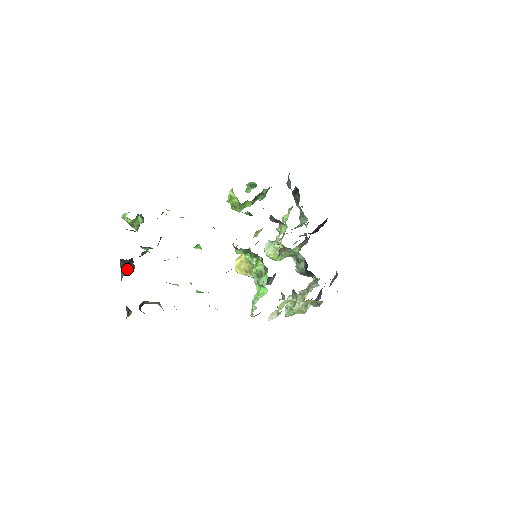
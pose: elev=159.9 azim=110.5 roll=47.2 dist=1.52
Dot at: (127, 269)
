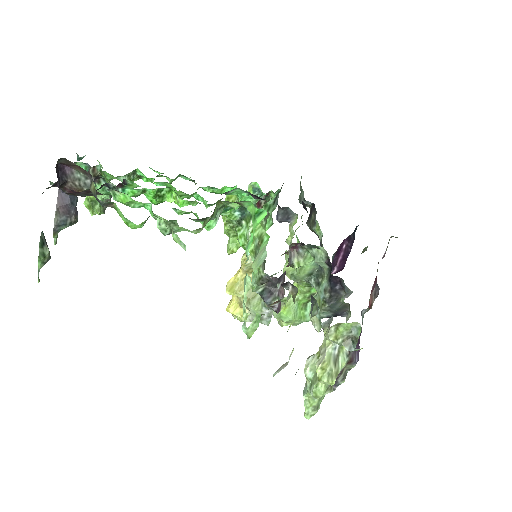
Dot at: (66, 211)
